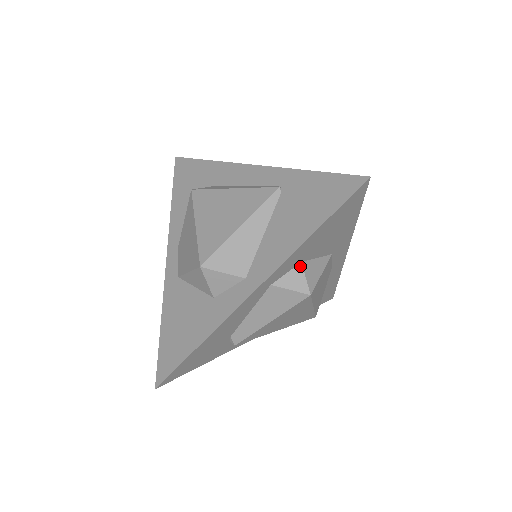
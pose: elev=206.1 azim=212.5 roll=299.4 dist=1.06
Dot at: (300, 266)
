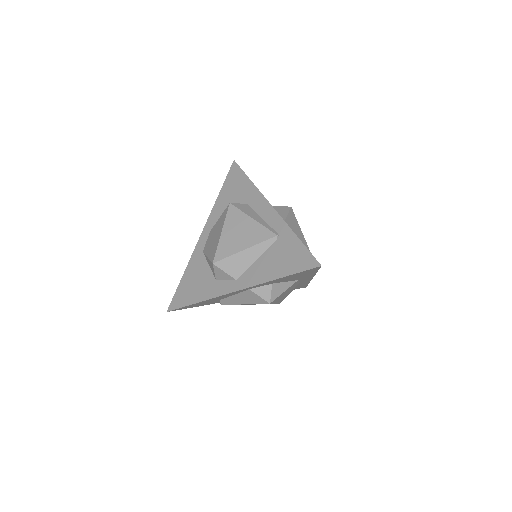
Dot at: (271, 285)
